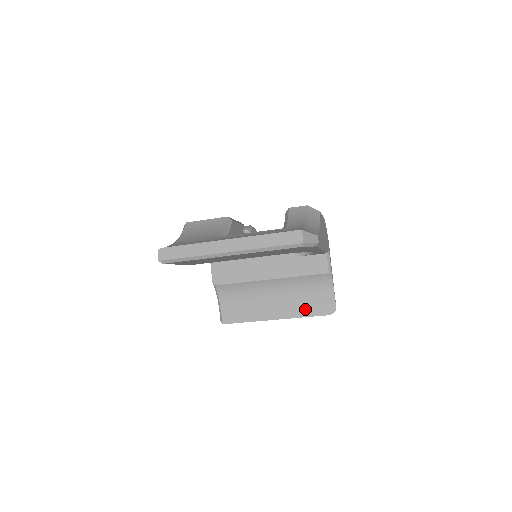
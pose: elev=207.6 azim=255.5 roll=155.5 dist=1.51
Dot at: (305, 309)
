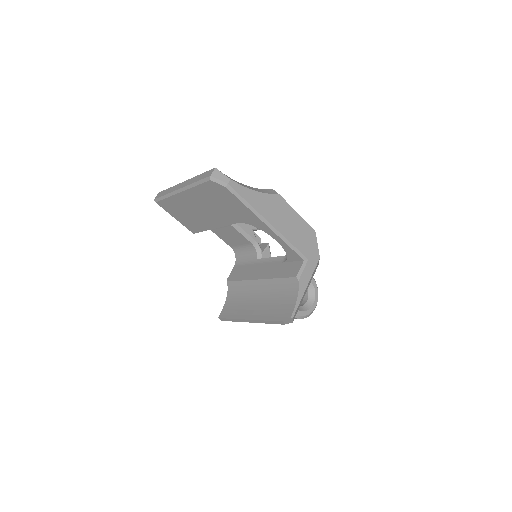
Dot at: (271, 313)
